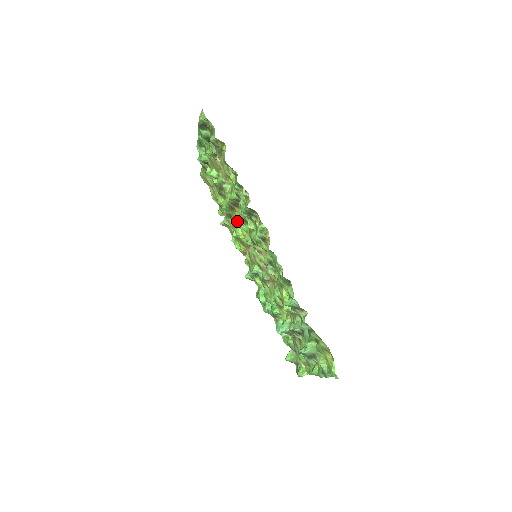
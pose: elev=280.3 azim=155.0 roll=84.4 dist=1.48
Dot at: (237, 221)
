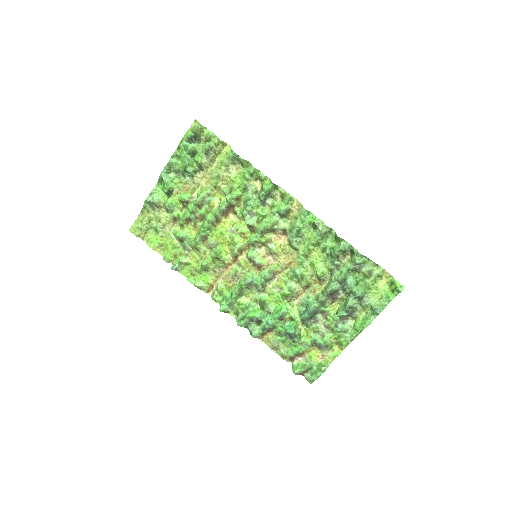
Dot at: (217, 238)
